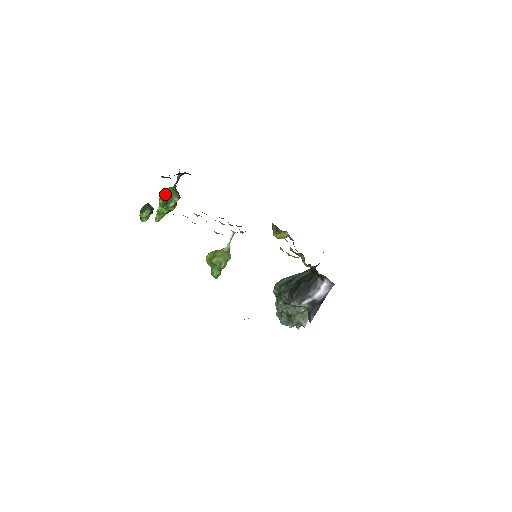
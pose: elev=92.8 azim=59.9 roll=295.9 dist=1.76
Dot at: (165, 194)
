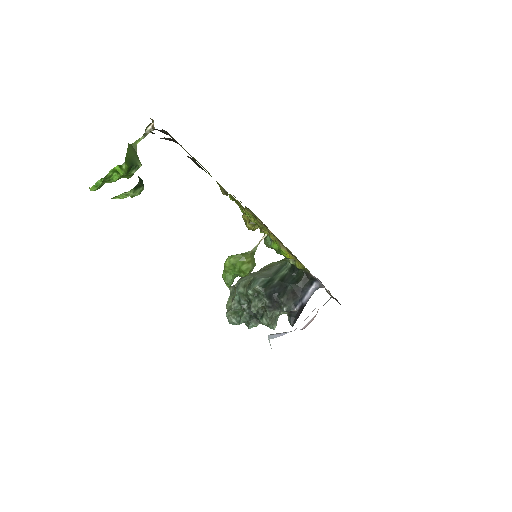
Dot at: (128, 155)
